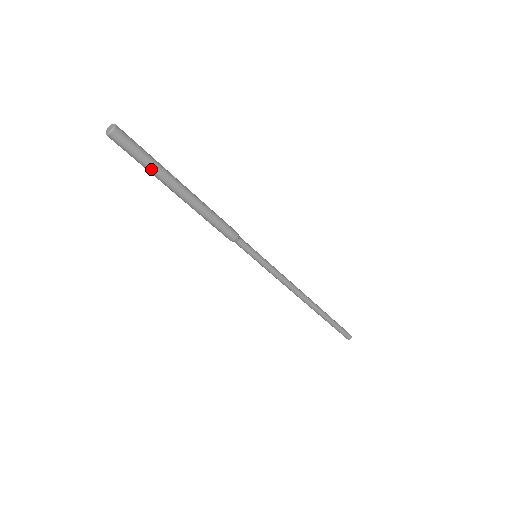
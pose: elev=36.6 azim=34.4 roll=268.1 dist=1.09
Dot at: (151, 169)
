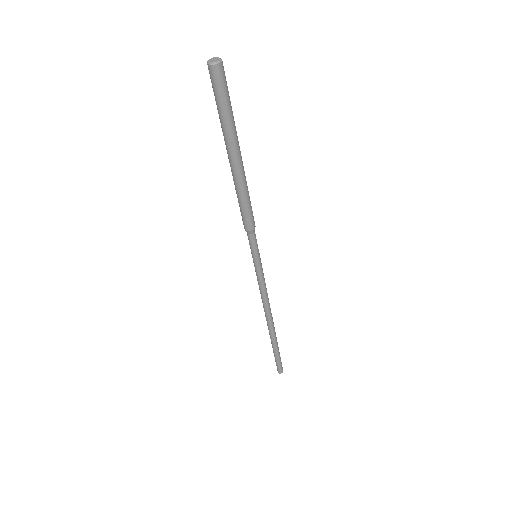
Dot at: (229, 121)
